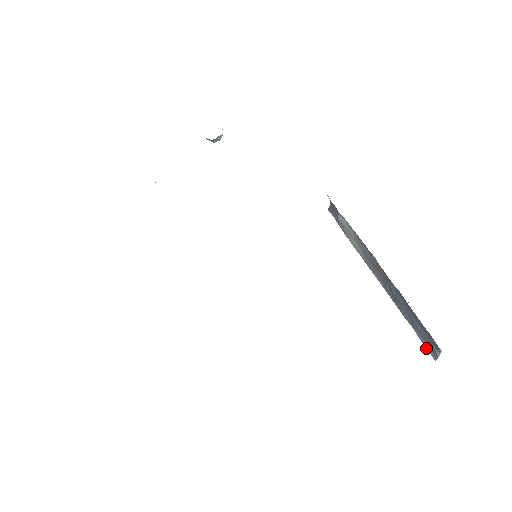
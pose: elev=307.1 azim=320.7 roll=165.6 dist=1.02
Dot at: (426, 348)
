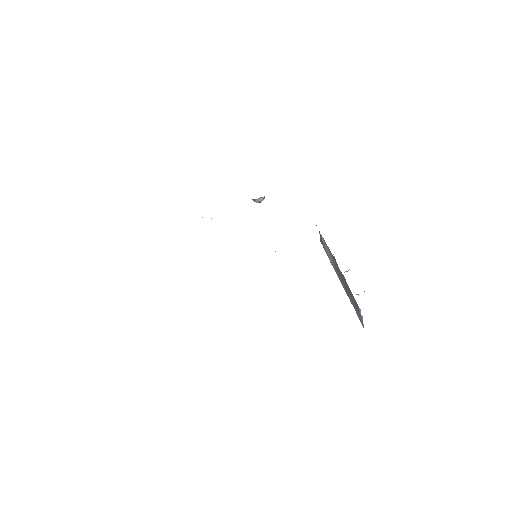
Dot at: (360, 321)
